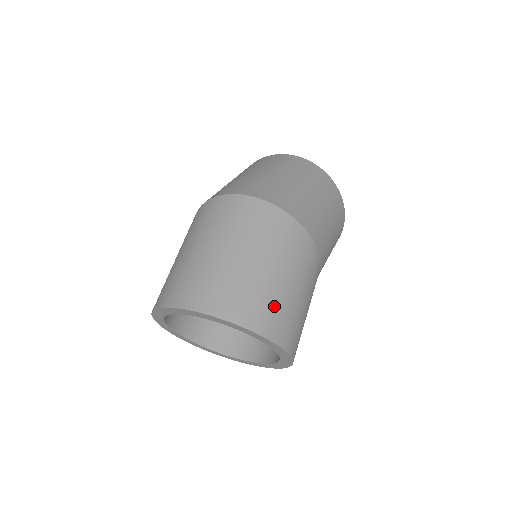
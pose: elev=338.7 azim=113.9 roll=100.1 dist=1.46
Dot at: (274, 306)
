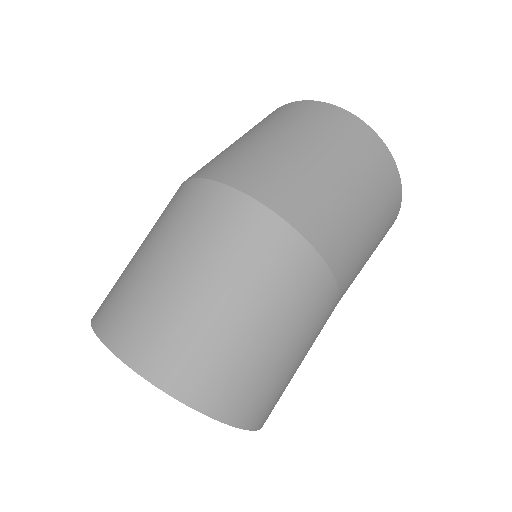
Dot at: (251, 381)
